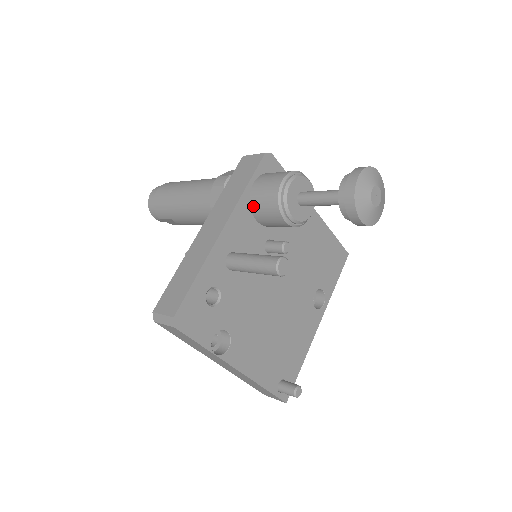
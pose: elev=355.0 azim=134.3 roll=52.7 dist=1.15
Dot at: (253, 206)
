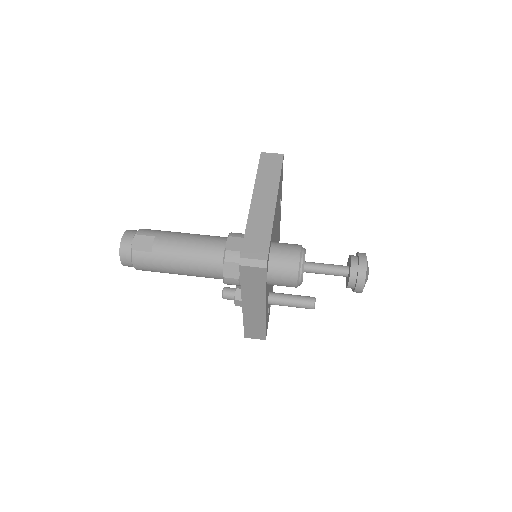
Dot at: occluded
